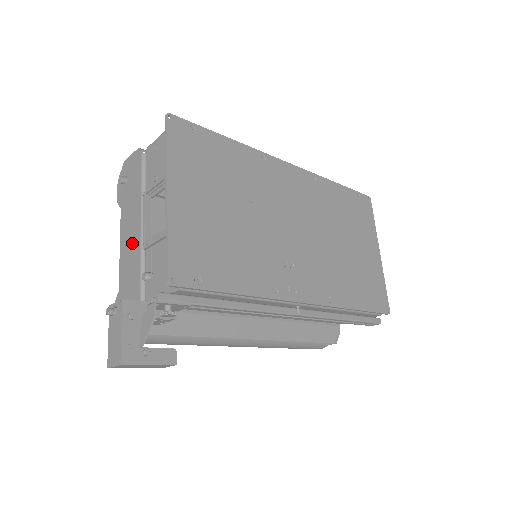
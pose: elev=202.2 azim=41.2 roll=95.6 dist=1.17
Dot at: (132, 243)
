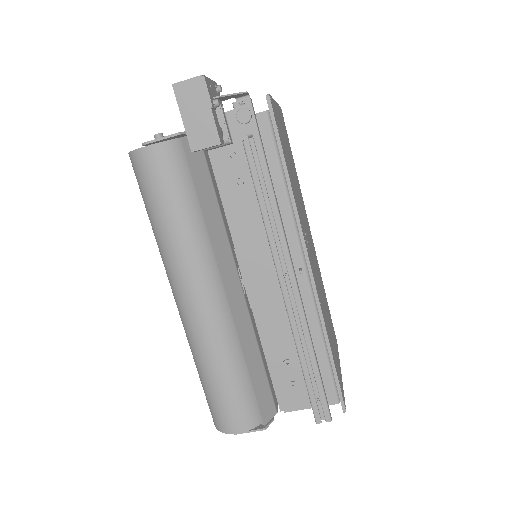
Dot at: occluded
